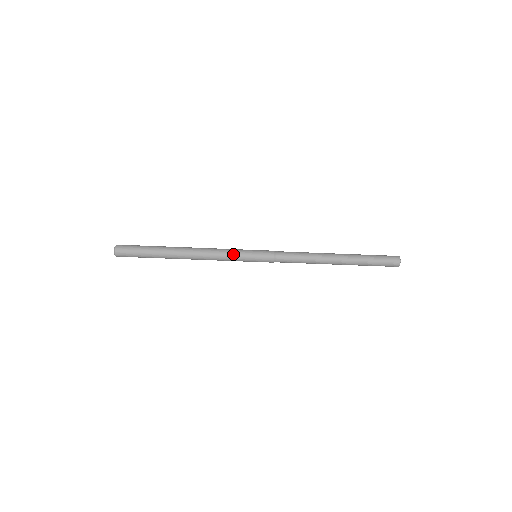
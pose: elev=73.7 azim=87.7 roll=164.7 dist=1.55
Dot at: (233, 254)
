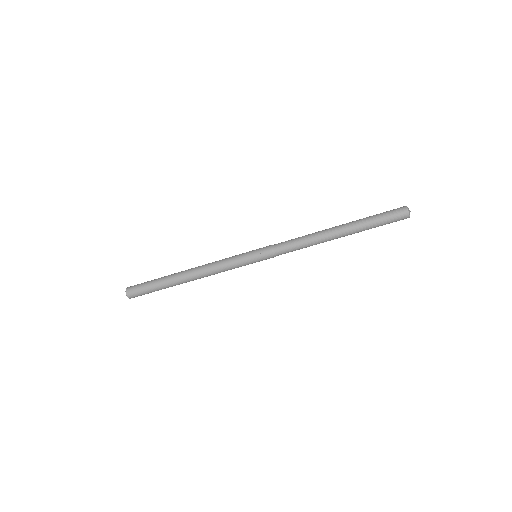
Dot at: (232, 260)
